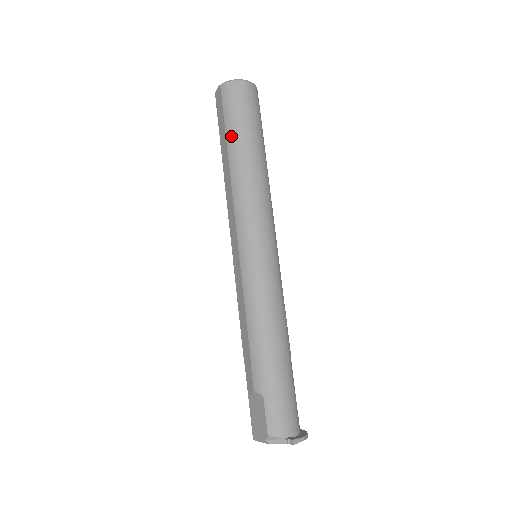
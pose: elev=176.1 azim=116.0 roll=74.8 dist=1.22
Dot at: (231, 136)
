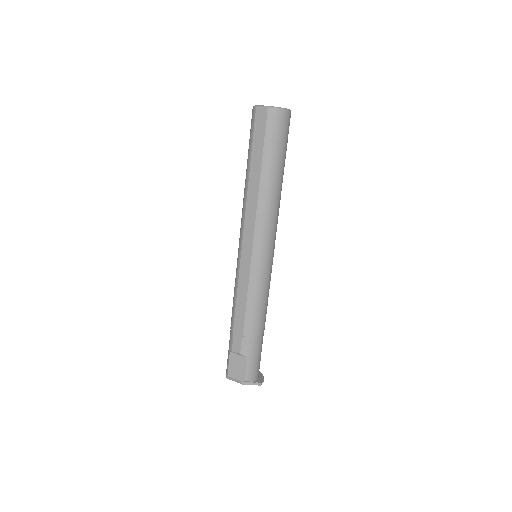
Dot at: (268, 161)
